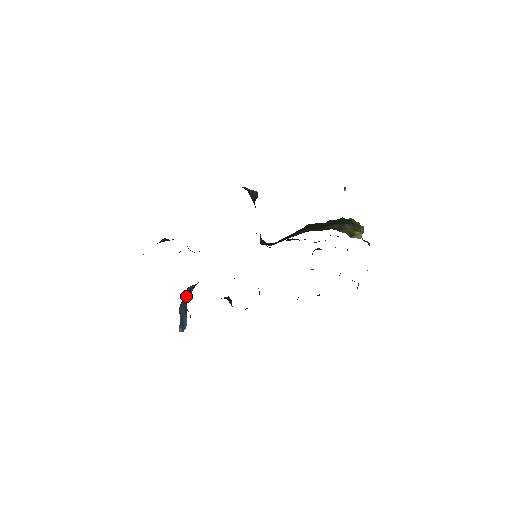
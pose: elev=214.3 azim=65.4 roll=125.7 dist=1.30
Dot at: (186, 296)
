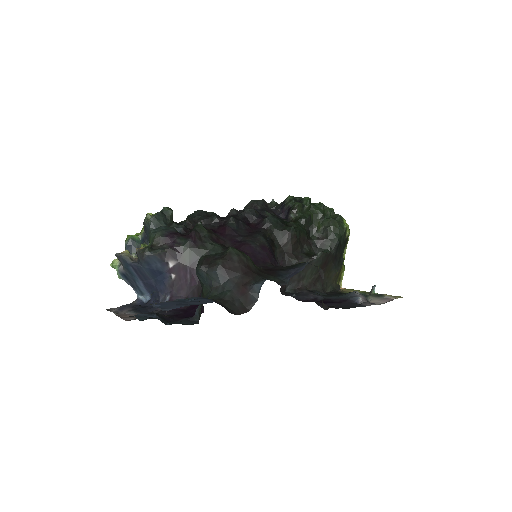
Dot at: (151, 273)
